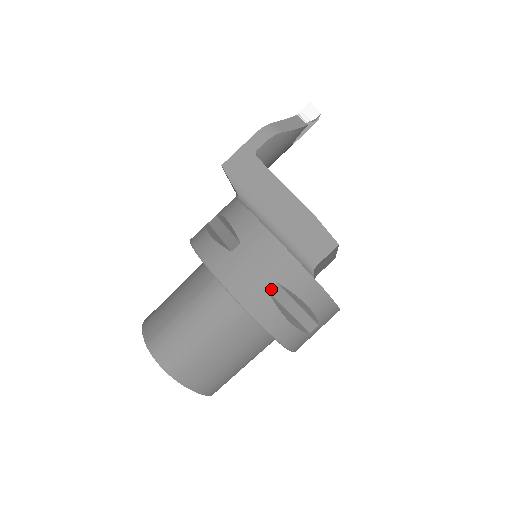
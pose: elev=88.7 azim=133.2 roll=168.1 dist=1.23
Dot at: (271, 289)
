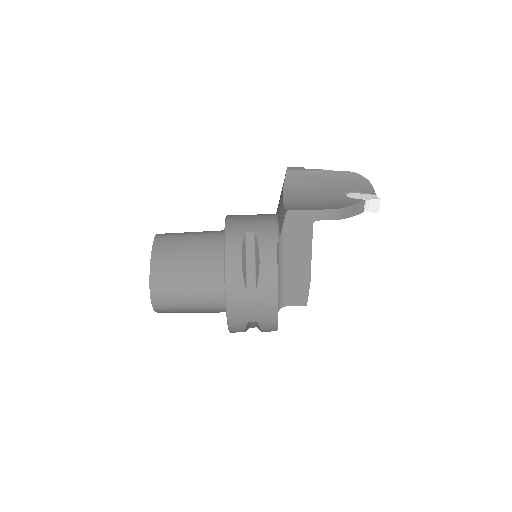
Dot at: (251, 322)
